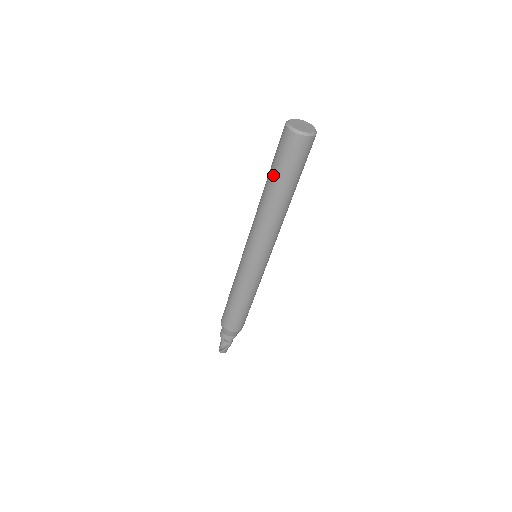
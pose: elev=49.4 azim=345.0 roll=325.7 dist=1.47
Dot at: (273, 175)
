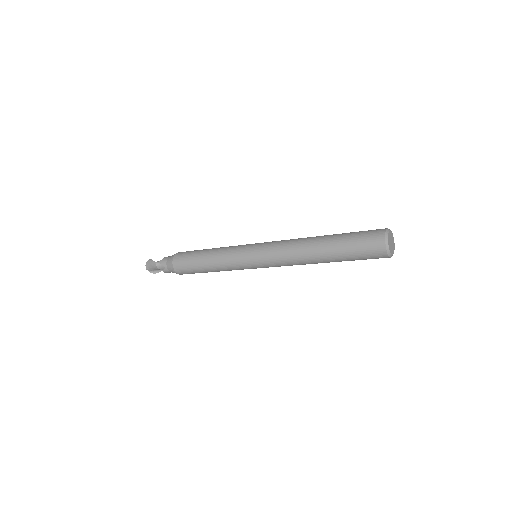
Dot at: occluded
